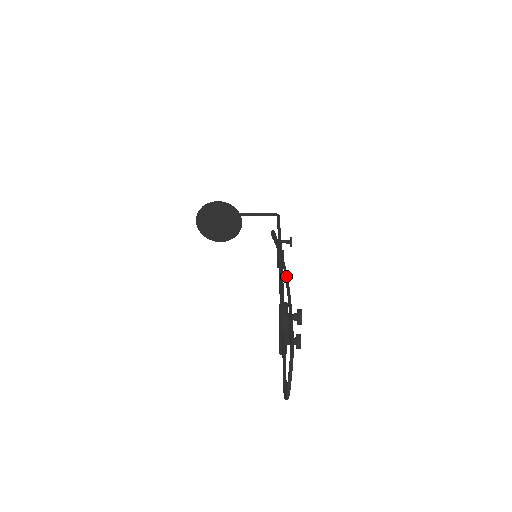
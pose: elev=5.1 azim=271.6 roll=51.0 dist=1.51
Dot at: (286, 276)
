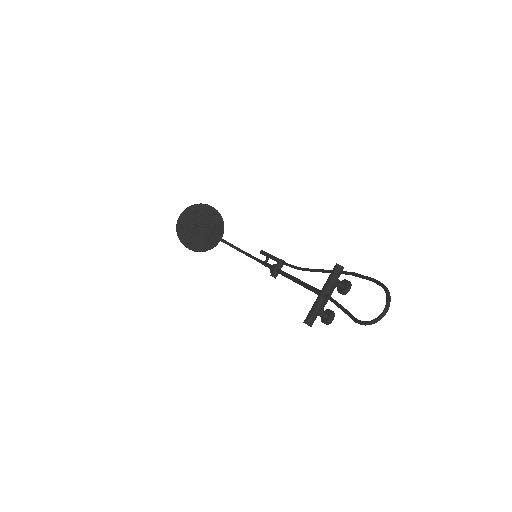
Dot at: (307, 268)
